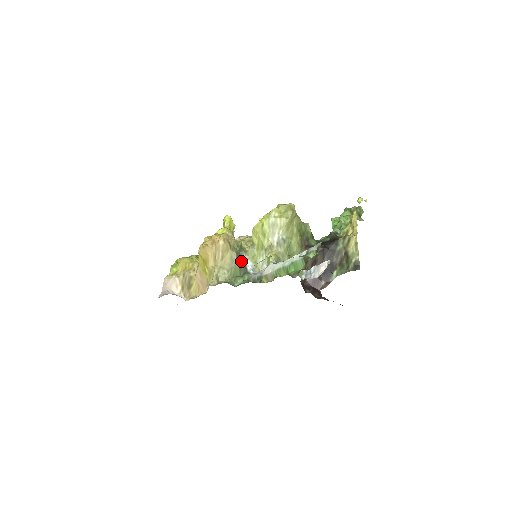
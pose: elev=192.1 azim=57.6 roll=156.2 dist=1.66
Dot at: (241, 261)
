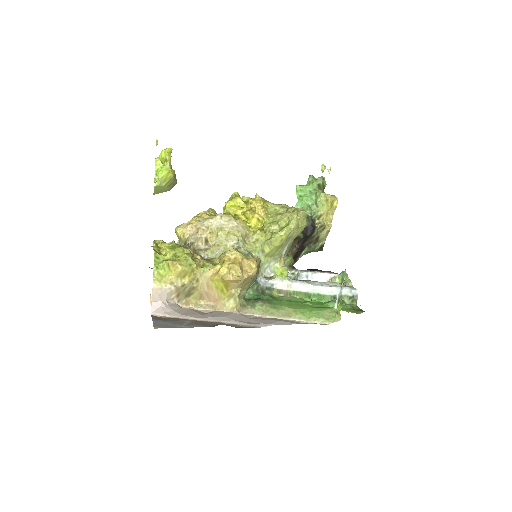
Dot at: occluded
